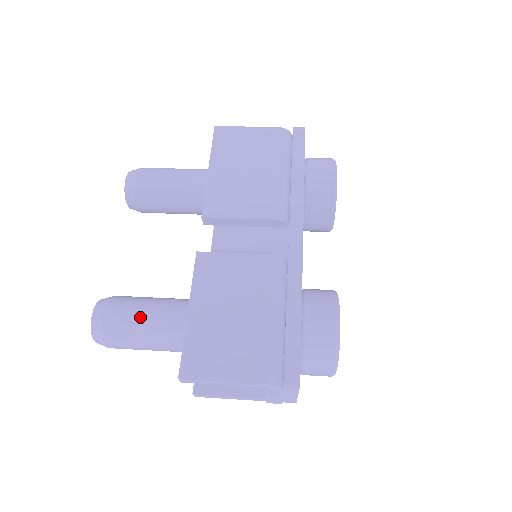
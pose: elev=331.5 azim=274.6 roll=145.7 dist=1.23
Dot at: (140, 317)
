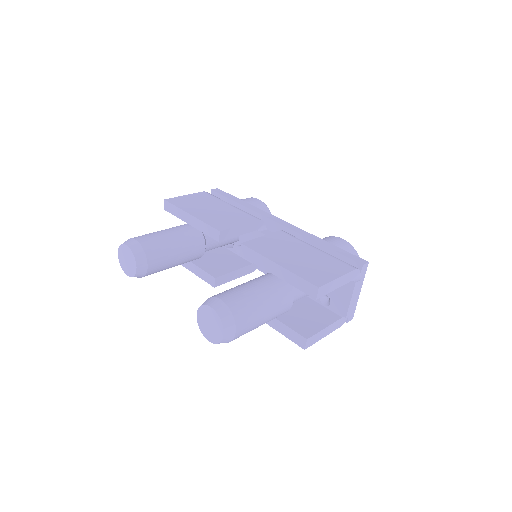
Dot at: (247, 290)
